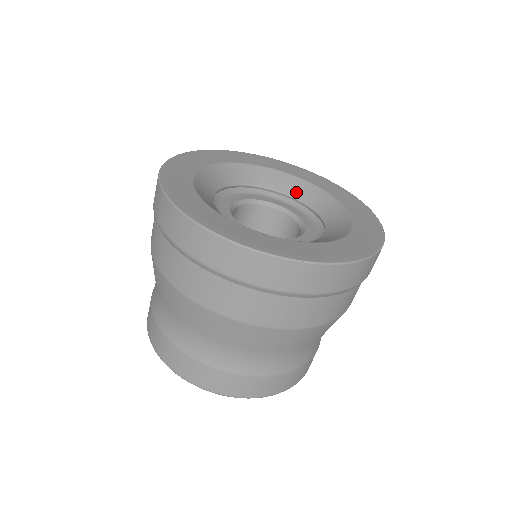
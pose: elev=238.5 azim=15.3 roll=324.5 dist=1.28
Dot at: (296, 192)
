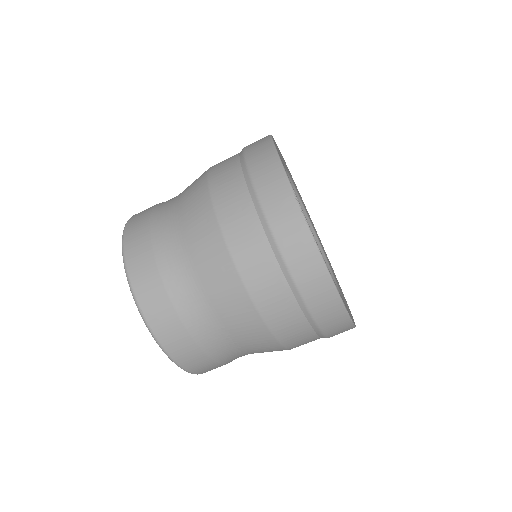
Dot at: occluded
